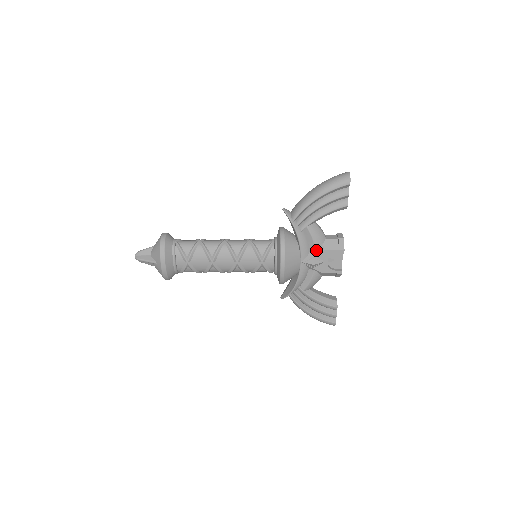
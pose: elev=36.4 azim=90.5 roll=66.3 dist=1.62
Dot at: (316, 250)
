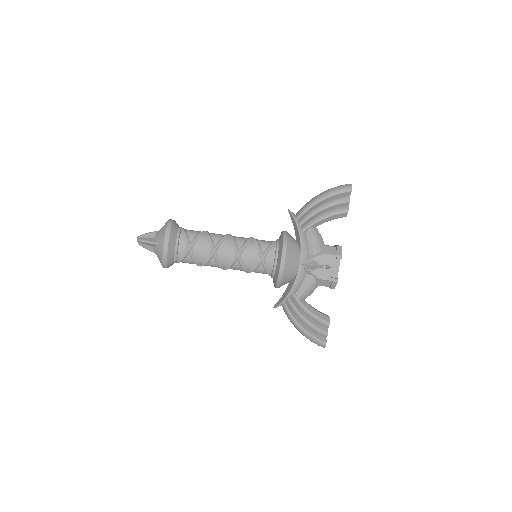
Dot at: (315, 253)
